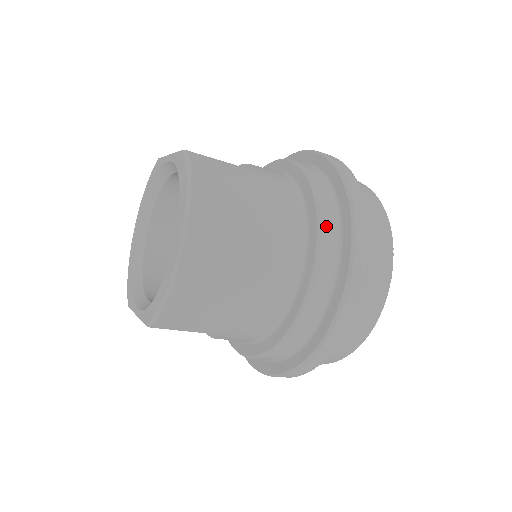
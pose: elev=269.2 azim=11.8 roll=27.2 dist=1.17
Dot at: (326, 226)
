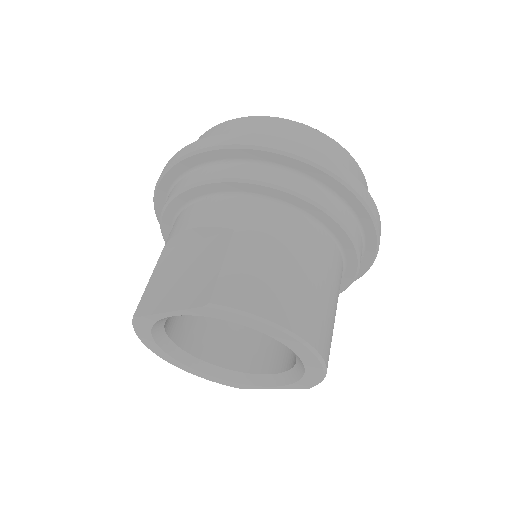
Dot at: (321, 200)
